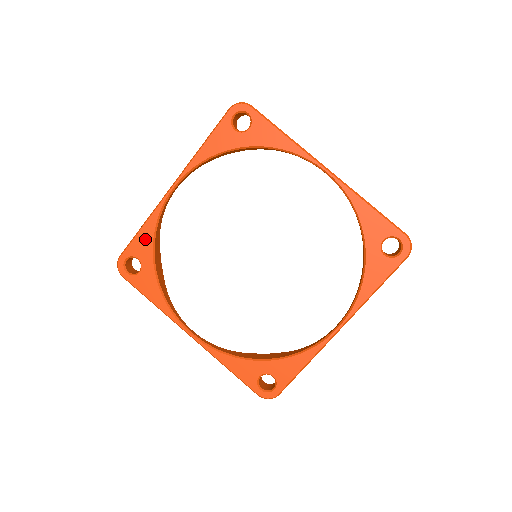
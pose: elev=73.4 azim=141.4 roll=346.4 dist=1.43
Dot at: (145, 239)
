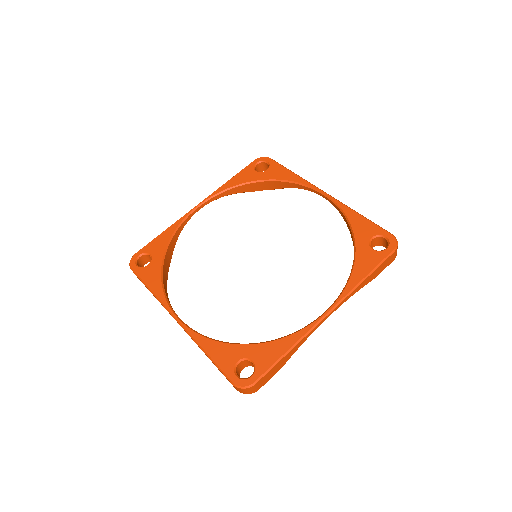
Dot at: (162, 240)
